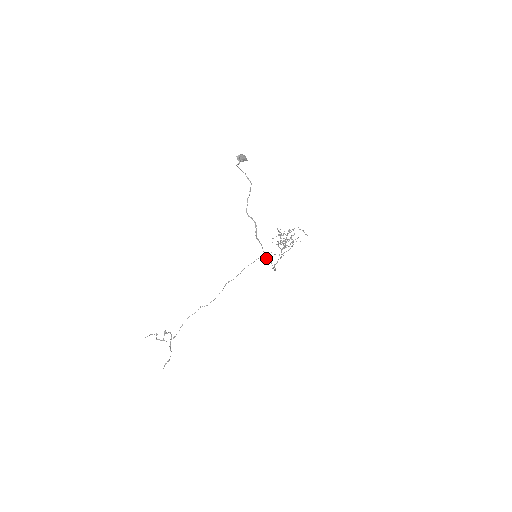
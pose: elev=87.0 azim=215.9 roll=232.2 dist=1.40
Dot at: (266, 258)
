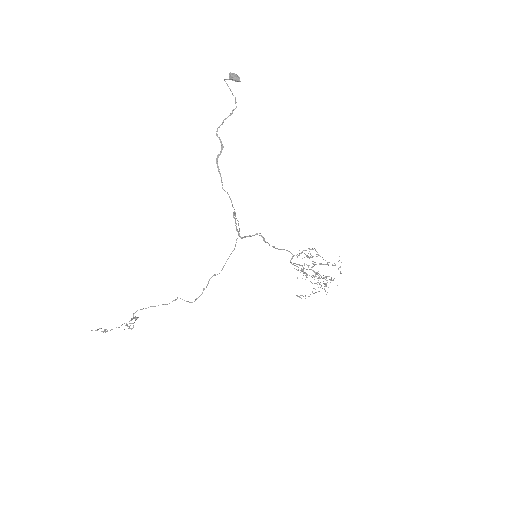
Dot at: (233, 213)
